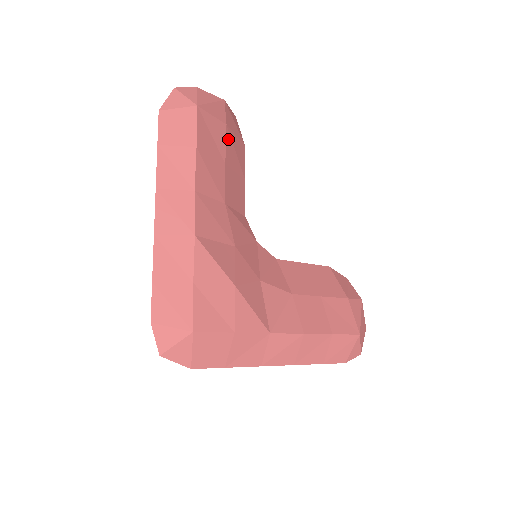
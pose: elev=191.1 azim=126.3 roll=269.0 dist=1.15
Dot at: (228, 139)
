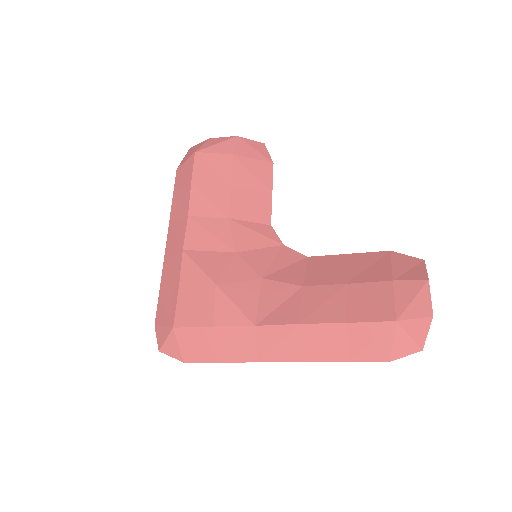
Dot at: (237, 165)
